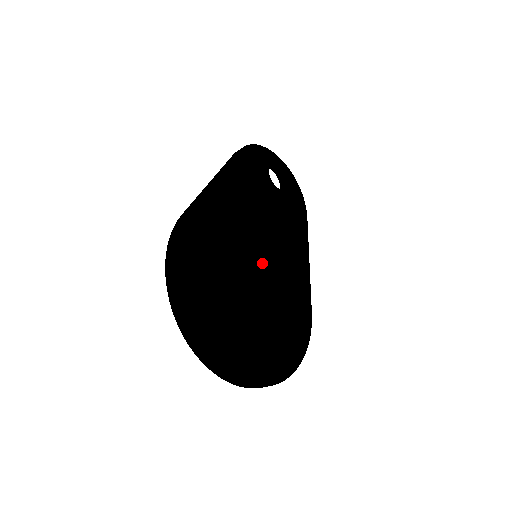
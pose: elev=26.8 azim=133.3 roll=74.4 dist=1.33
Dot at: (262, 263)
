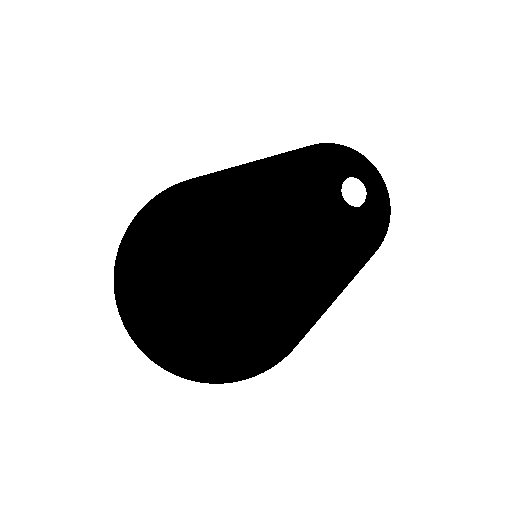
Dot at: (254, 265)
